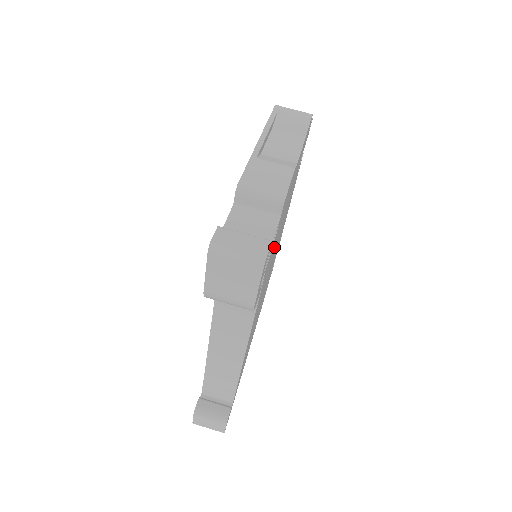
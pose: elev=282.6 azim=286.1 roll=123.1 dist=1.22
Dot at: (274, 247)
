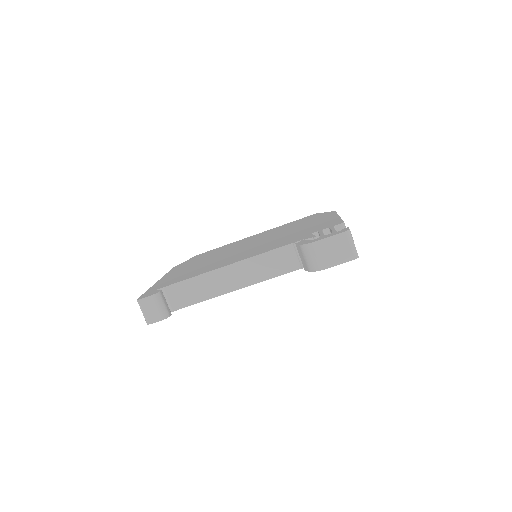
Dot at: occluded
